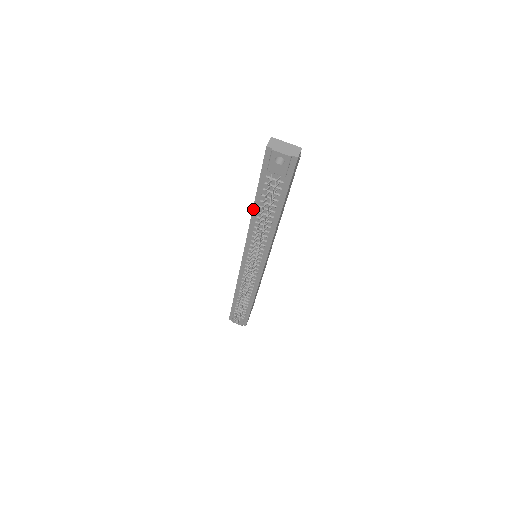
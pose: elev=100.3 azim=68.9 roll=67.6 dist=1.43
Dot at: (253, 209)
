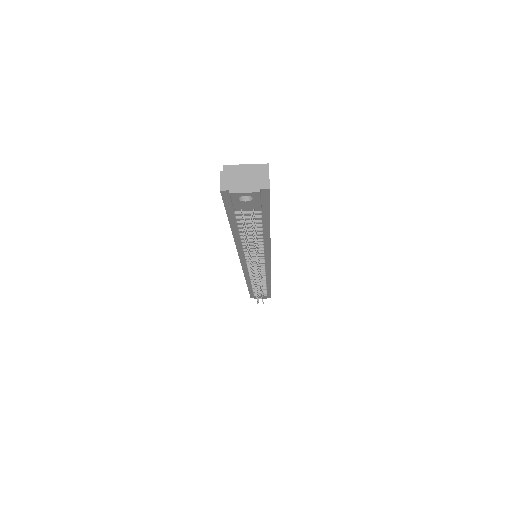
Dot at: (233, 236)
